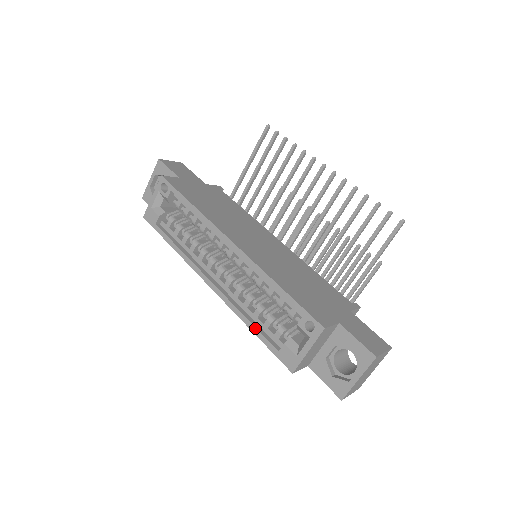
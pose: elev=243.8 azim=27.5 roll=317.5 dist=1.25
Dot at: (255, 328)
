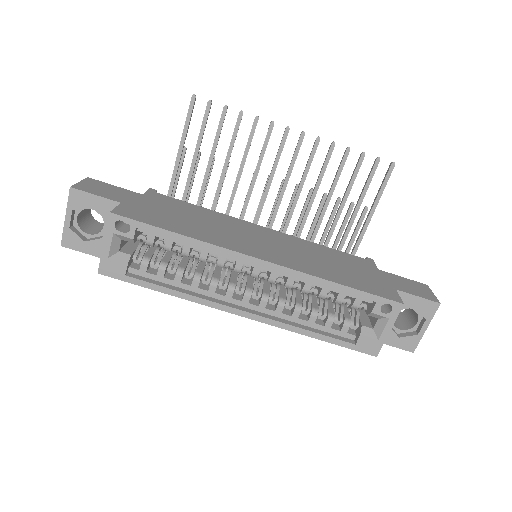
Dot at: (320, 335)
